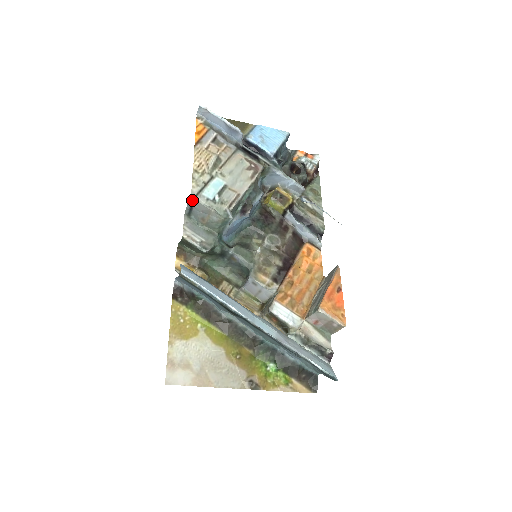
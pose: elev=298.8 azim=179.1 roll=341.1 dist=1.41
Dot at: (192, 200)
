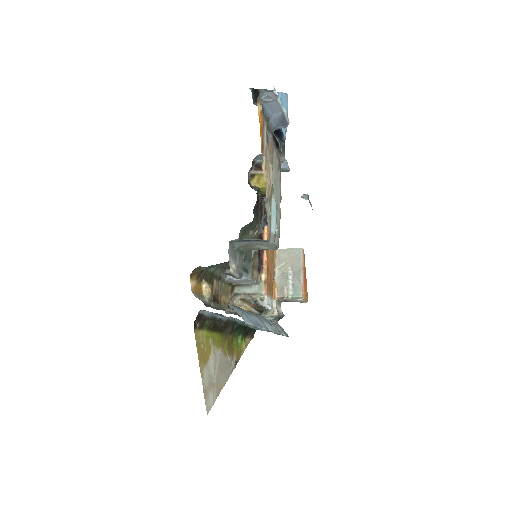
Dot at: (262, 240)
